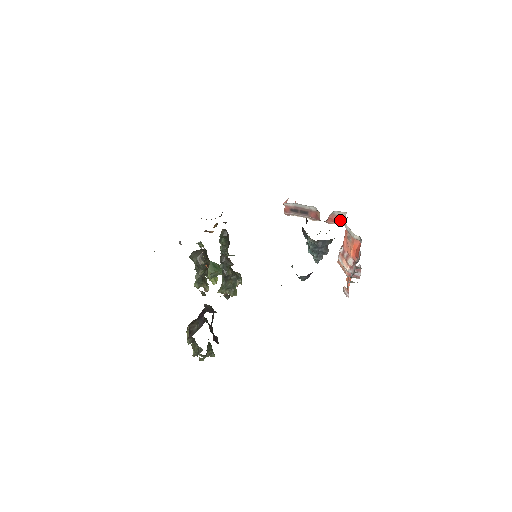
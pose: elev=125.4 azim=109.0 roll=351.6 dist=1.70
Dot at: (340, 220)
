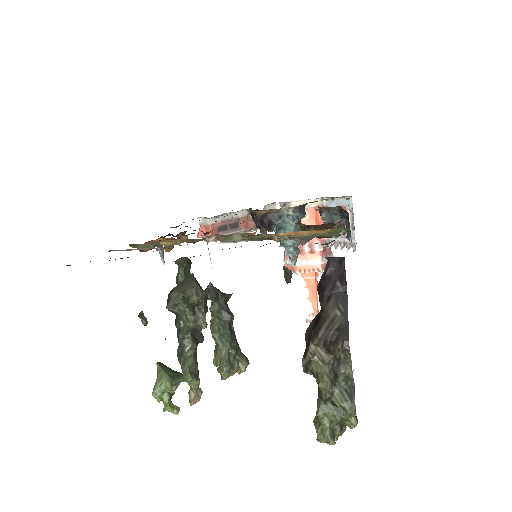
Dot at: occluded
